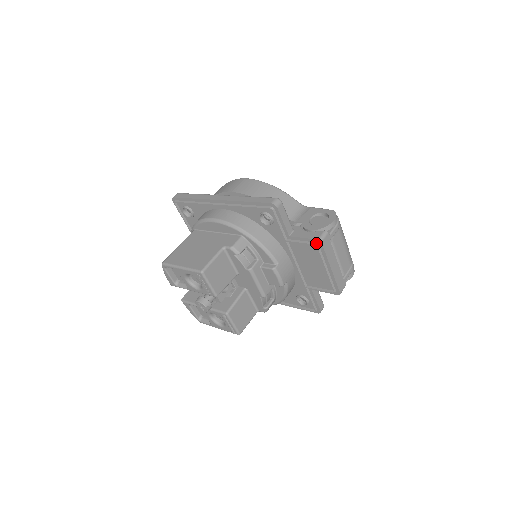
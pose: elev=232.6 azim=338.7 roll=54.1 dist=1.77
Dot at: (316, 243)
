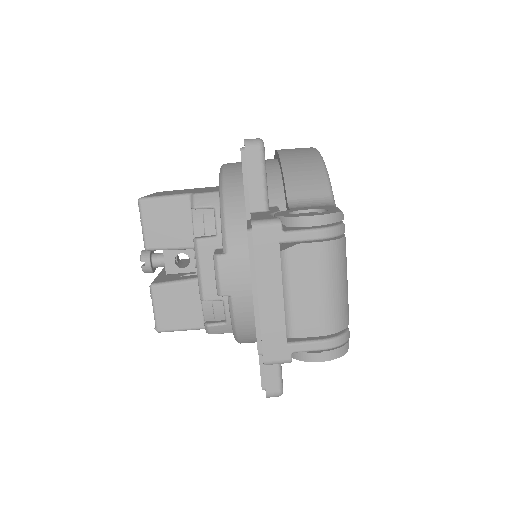
Dot at: (250, 228)
